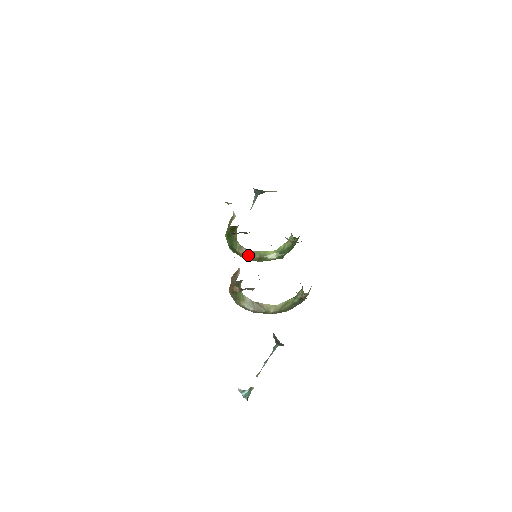
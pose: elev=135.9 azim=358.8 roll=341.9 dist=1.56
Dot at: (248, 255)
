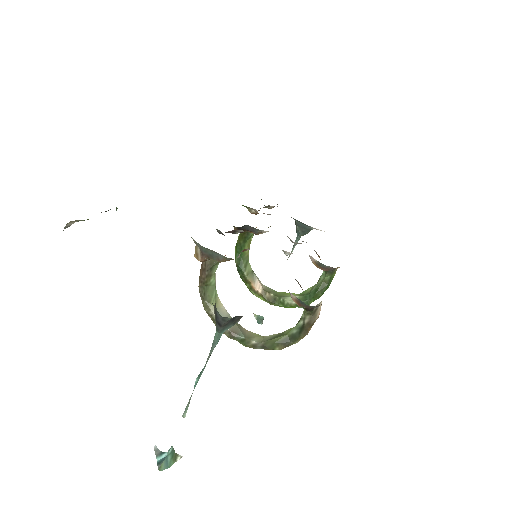
Dot at: (259, 288)
